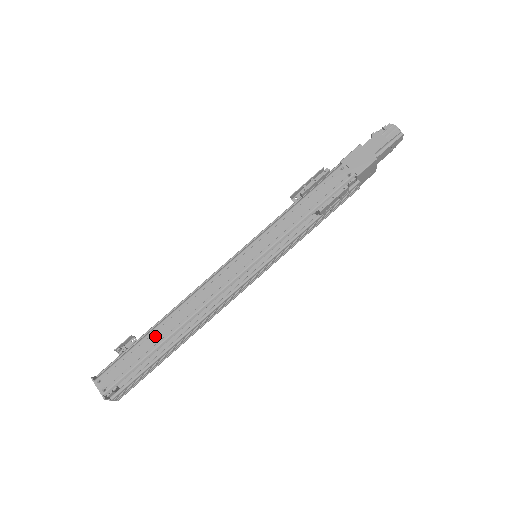
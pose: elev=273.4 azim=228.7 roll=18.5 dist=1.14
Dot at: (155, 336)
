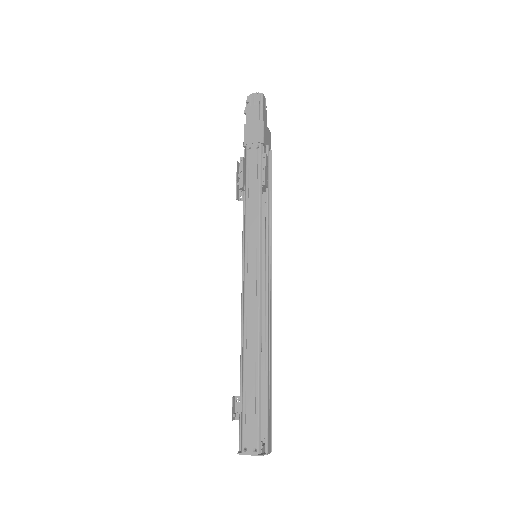
Dot at: (249, 375)
